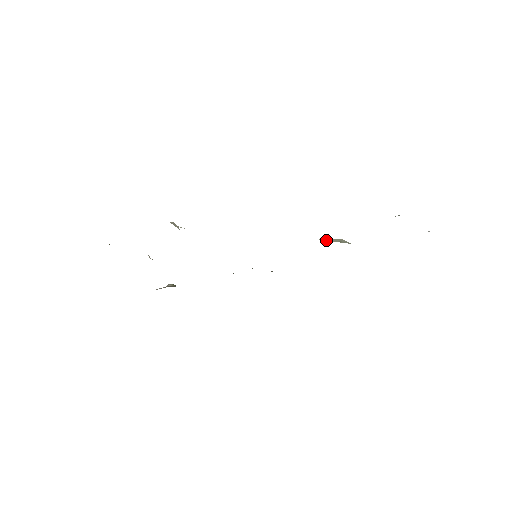
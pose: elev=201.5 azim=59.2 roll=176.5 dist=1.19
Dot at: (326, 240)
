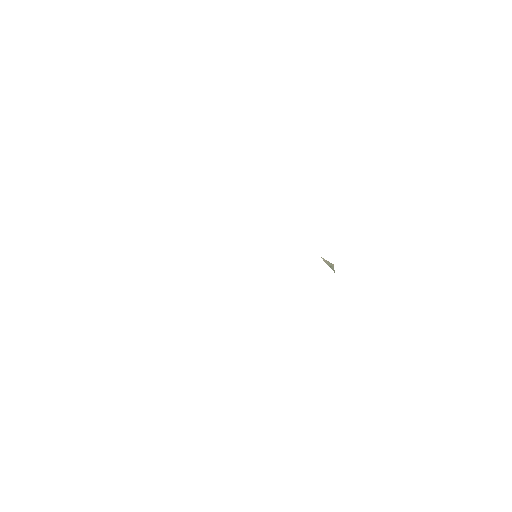
Dot at: (324, 260)
